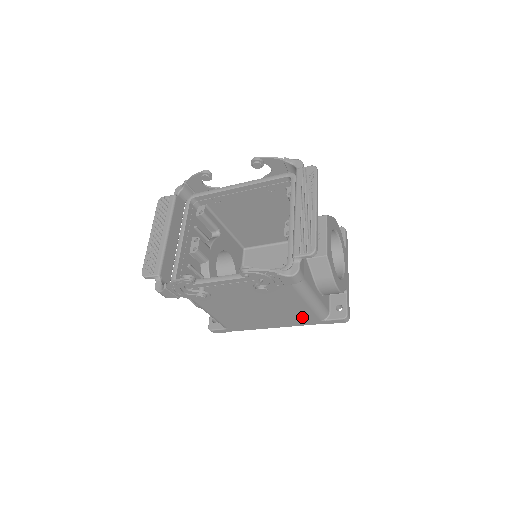
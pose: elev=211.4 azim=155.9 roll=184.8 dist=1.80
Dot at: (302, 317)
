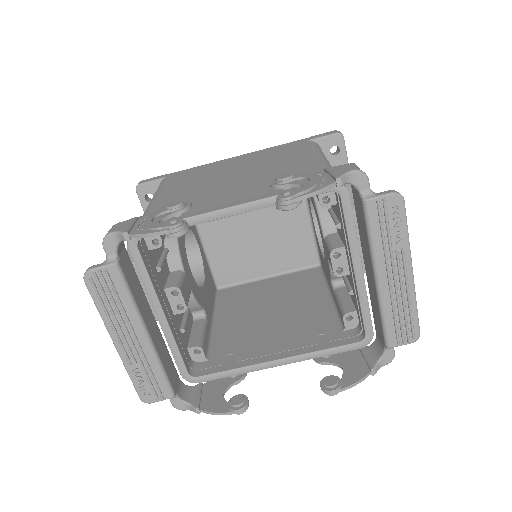
Dot at: occluded
